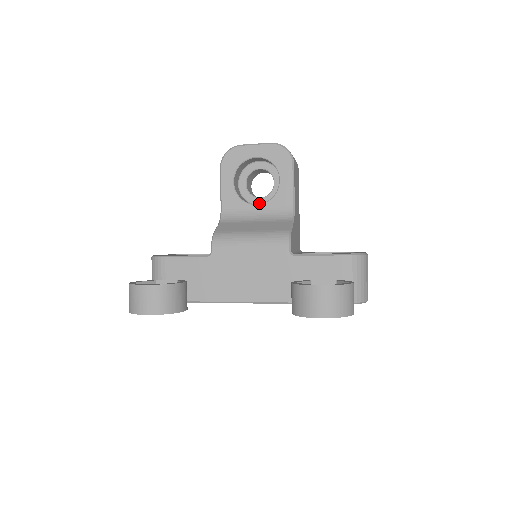
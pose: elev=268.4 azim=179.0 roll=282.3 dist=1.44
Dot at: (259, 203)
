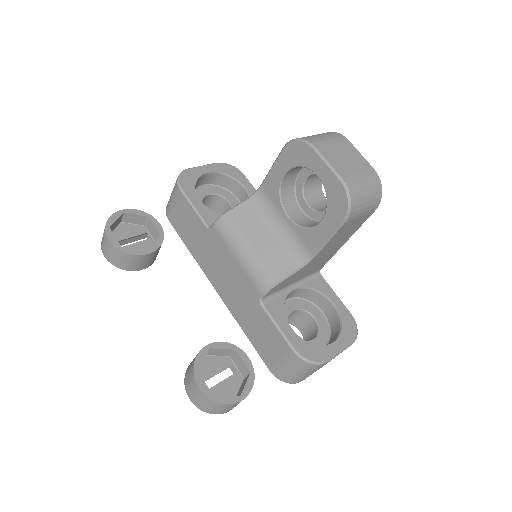
Dot at: (304, 208)
